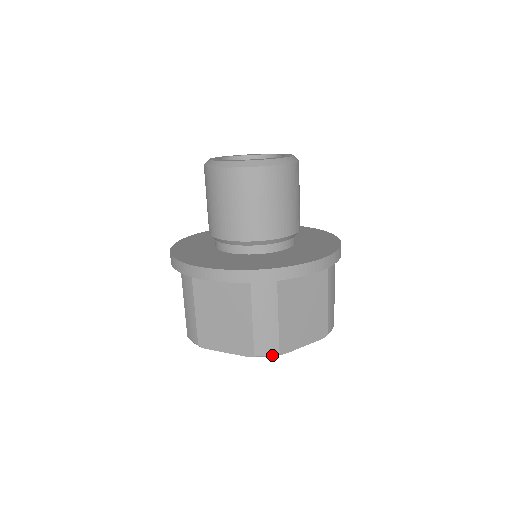
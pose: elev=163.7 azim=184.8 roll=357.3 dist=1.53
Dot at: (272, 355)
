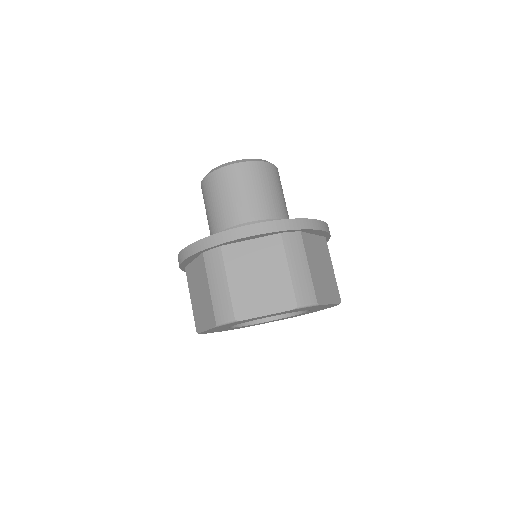
Dot at: (312, 304)
